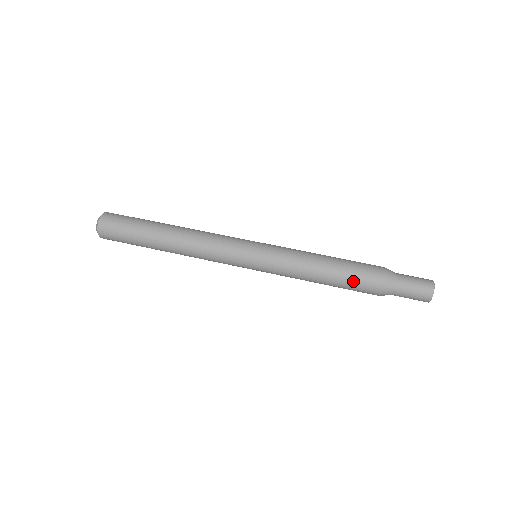
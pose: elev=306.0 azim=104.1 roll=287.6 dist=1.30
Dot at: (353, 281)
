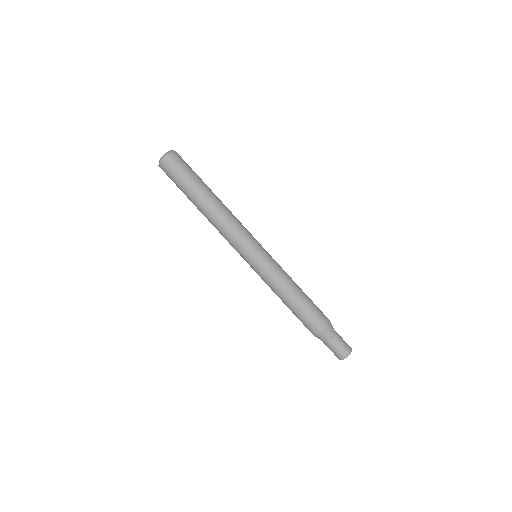
Dot at: (304, 318)
